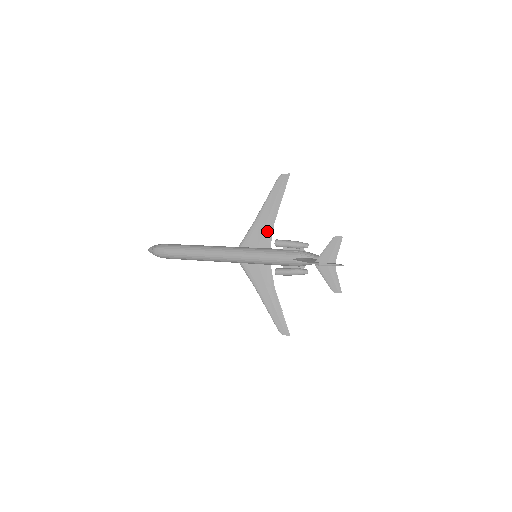
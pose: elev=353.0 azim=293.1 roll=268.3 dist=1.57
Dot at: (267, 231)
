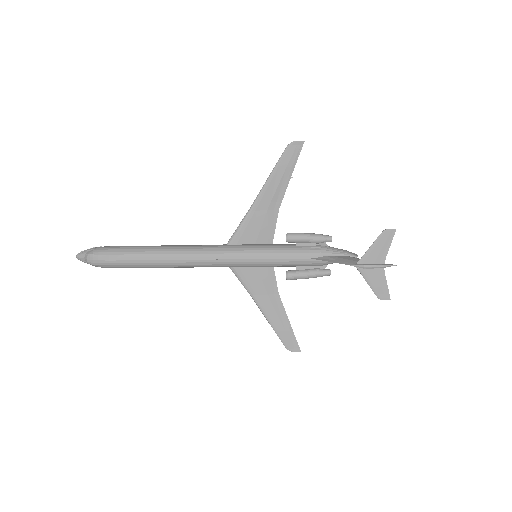
Dot at: (269, 221)
